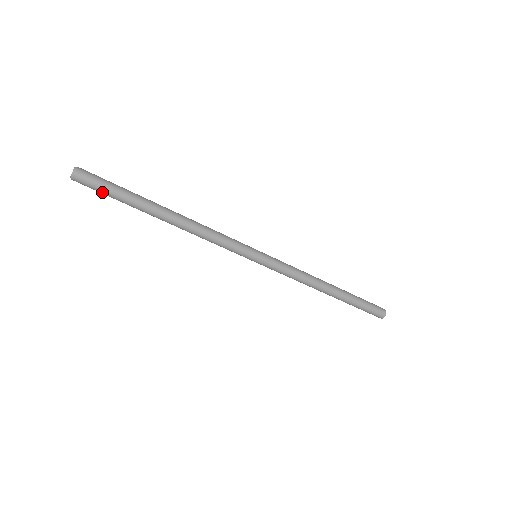
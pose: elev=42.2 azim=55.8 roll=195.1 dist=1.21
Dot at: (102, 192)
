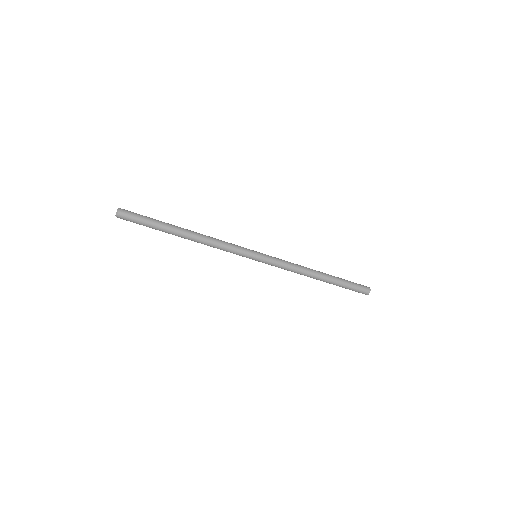
Dot at: (138, 223)
